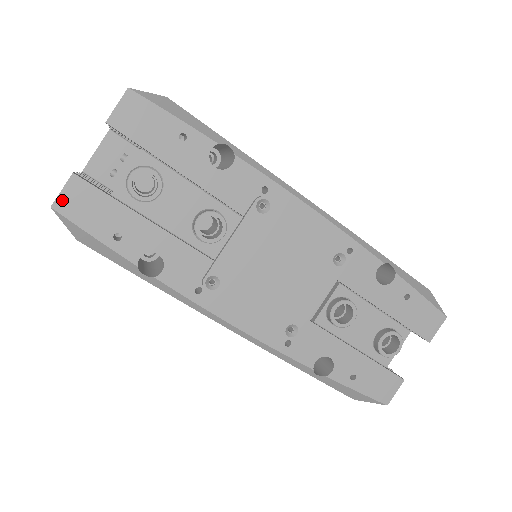
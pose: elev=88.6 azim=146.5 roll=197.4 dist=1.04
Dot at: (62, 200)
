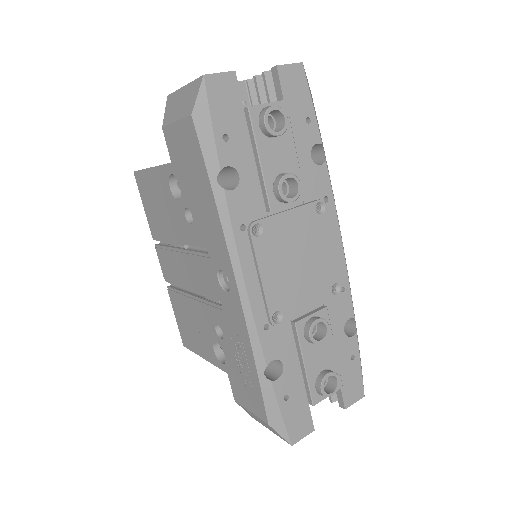
Dot at: (214, 79)
